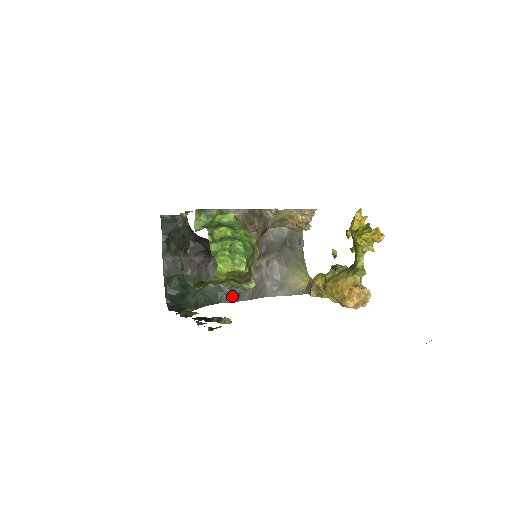
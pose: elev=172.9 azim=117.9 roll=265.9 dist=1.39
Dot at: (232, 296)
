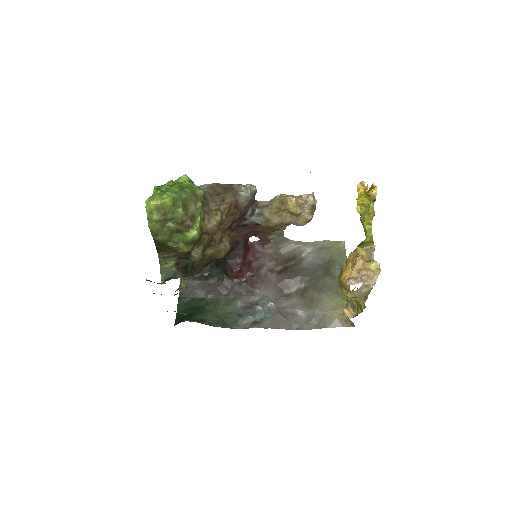
Dot at: (252, 322)
